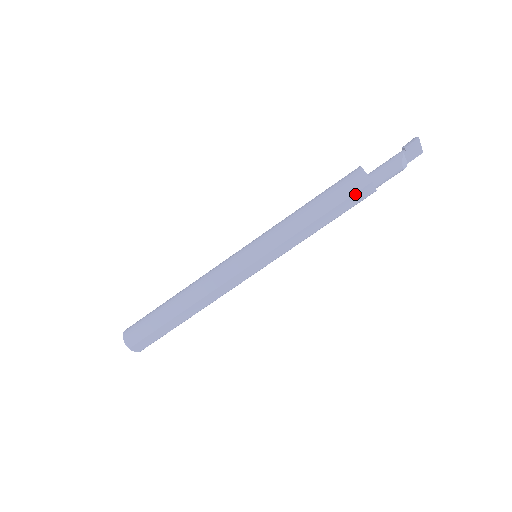
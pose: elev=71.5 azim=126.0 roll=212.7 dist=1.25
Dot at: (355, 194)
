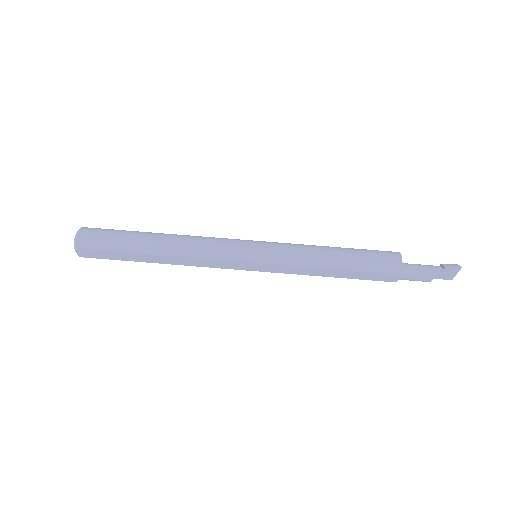
Dot at: (380, 273)
